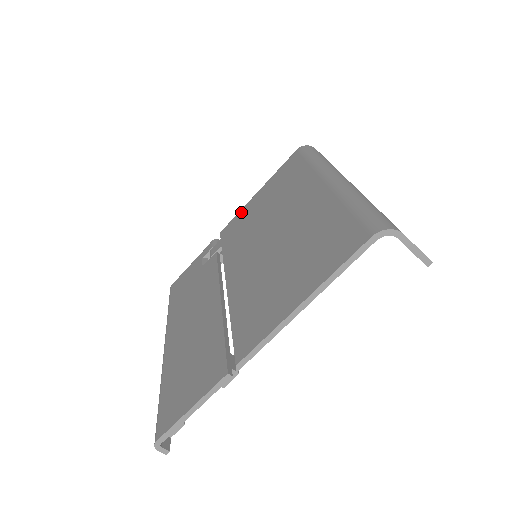
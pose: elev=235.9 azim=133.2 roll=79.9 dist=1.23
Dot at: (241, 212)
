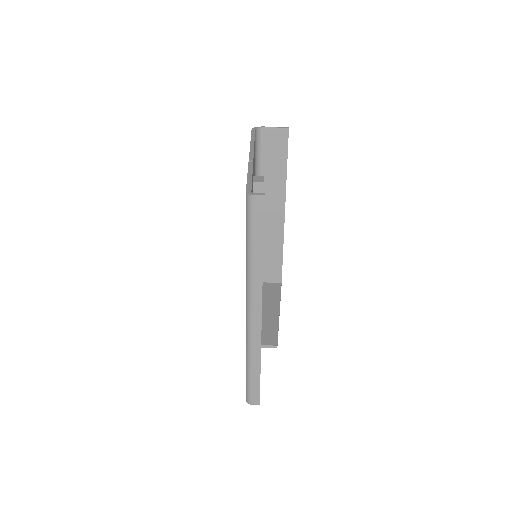
Dot at: occluded
